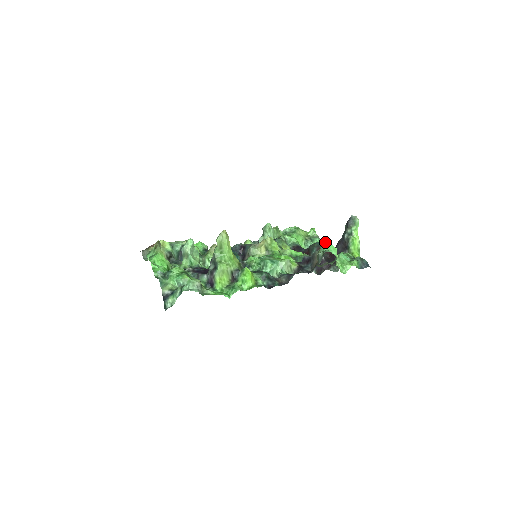
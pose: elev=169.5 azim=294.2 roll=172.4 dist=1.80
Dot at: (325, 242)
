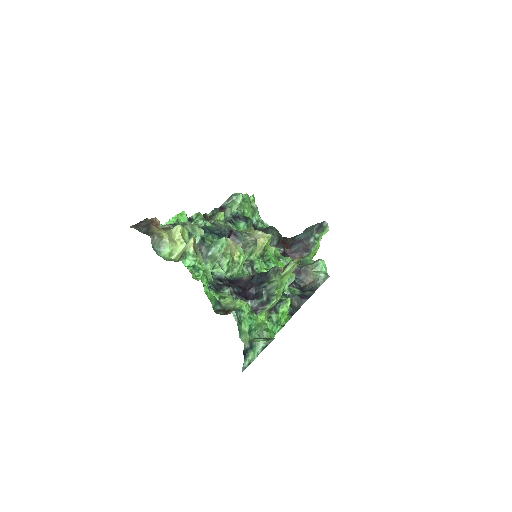
Dot at: (324, 261)
